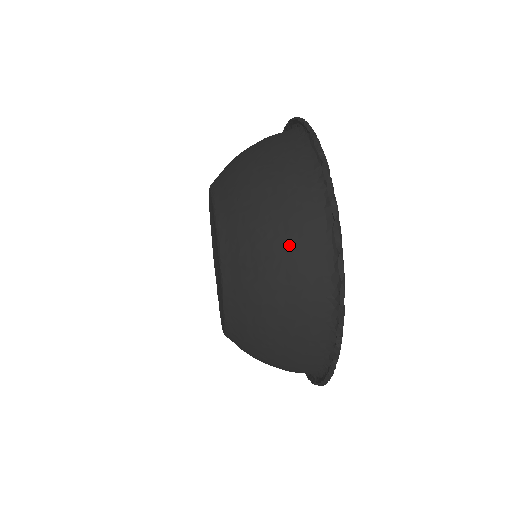
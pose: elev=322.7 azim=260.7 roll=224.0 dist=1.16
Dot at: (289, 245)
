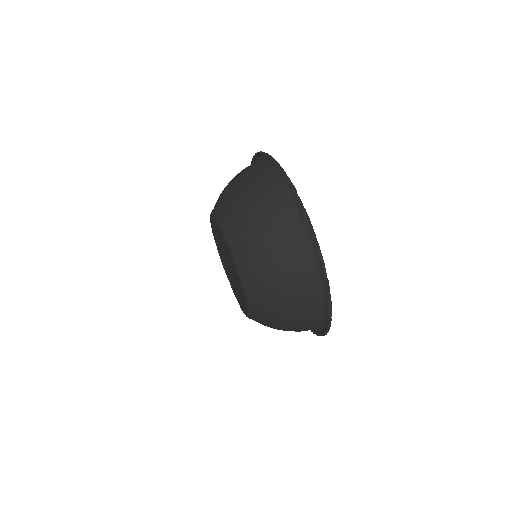
Dot at: (282, 248)
